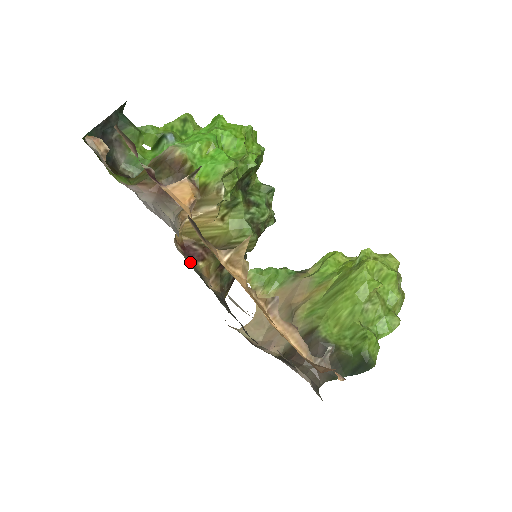
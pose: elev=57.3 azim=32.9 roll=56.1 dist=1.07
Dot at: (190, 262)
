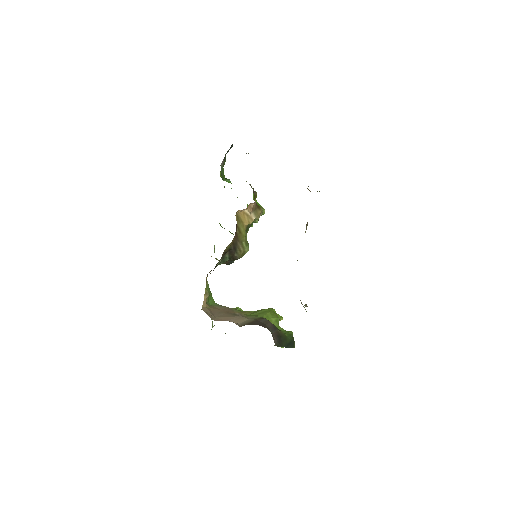
Dot at: occluded
